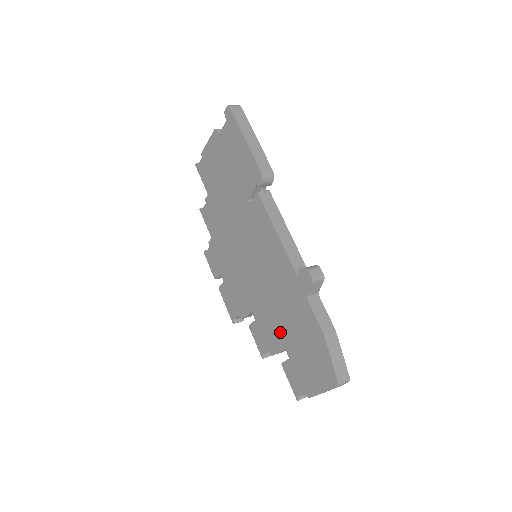
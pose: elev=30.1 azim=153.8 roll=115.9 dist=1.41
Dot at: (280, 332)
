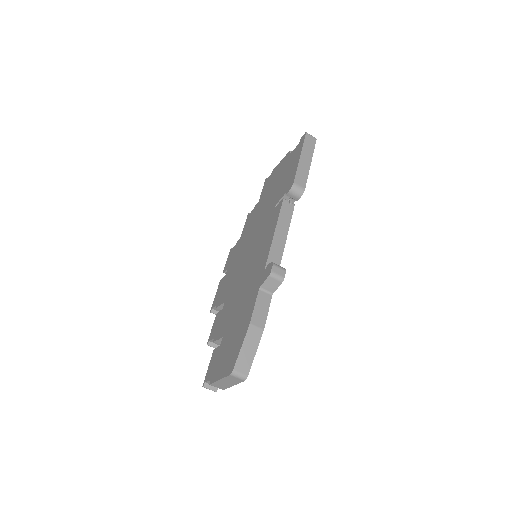
Dot at: (229, 320)
